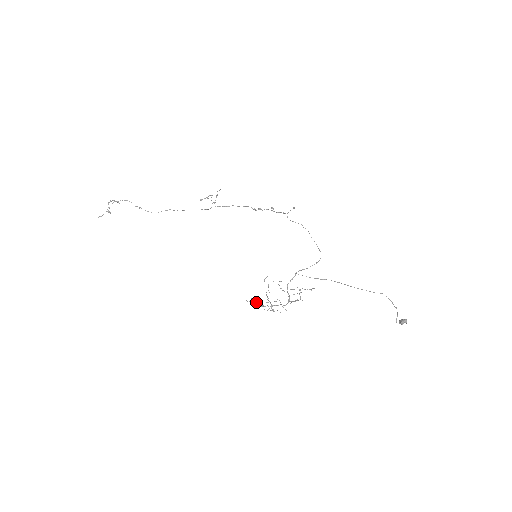
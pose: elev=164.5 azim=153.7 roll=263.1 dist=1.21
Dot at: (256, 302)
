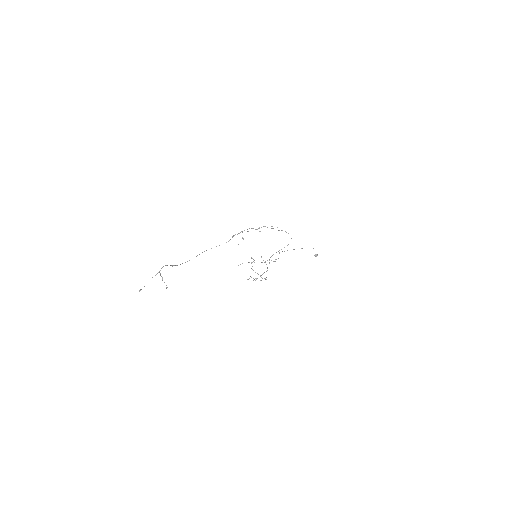
Dot at: (254, 279)
